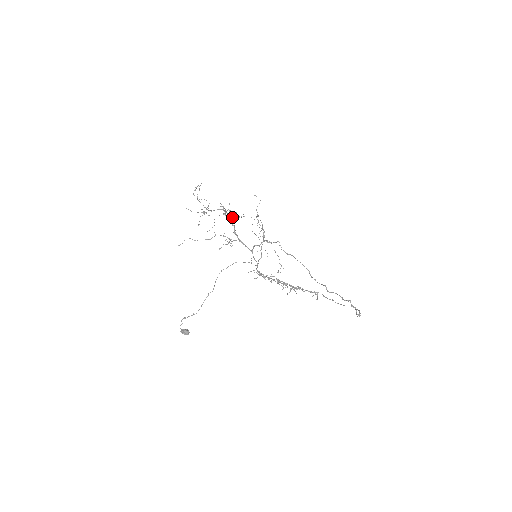
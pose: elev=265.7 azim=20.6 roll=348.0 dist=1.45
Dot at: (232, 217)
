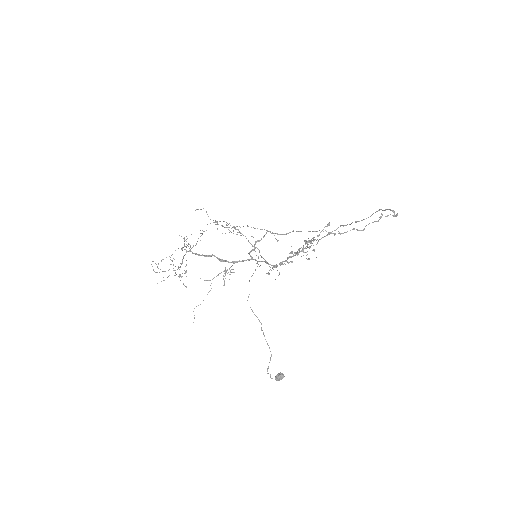
Dot at: (196, 244)
